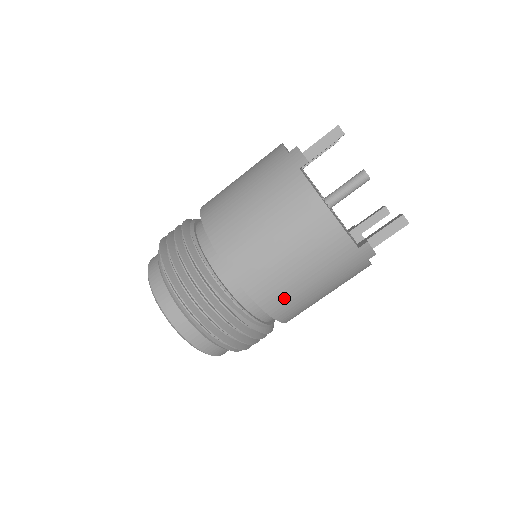
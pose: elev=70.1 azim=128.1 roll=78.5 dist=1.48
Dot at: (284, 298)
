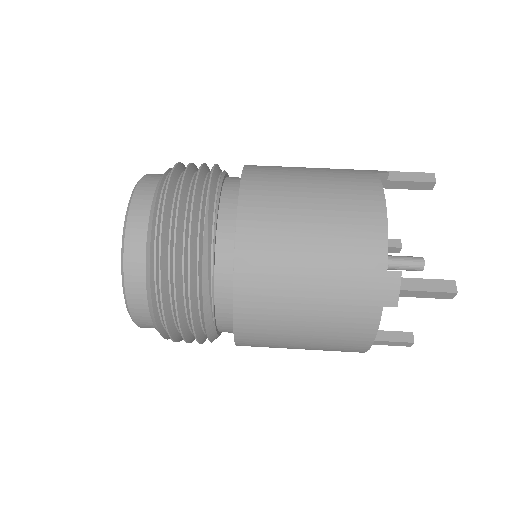
Dot at: (267, 262)
